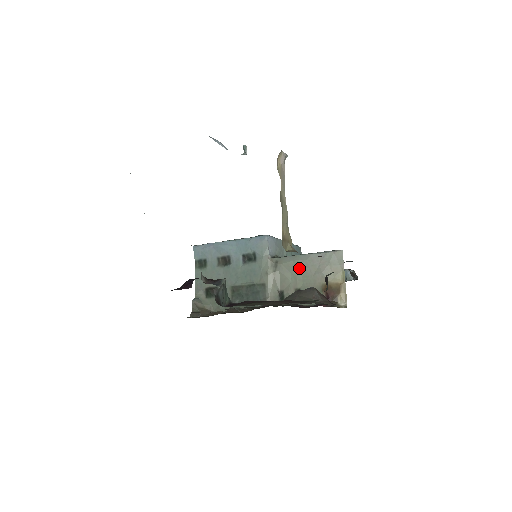
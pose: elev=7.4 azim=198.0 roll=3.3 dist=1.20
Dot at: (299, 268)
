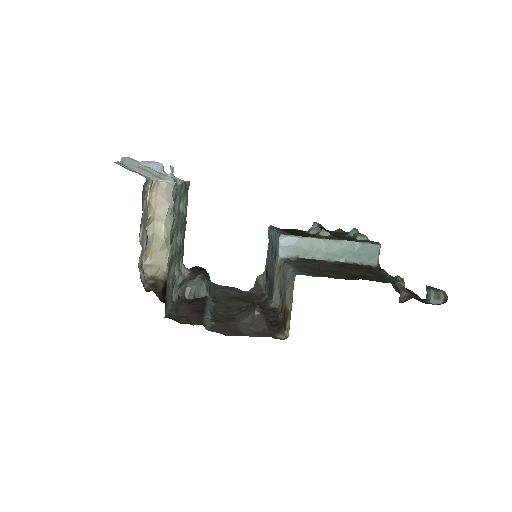
Dot at: (284, 279)
